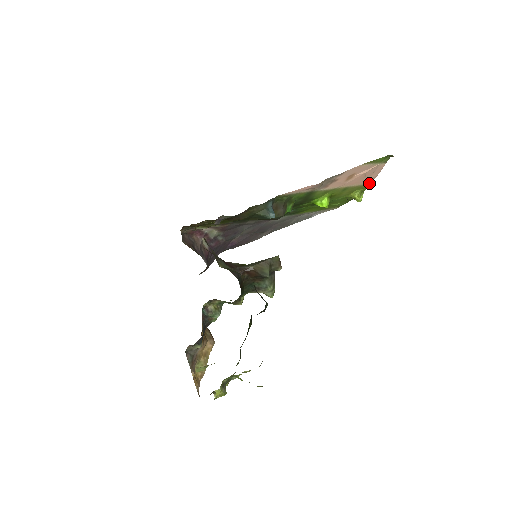
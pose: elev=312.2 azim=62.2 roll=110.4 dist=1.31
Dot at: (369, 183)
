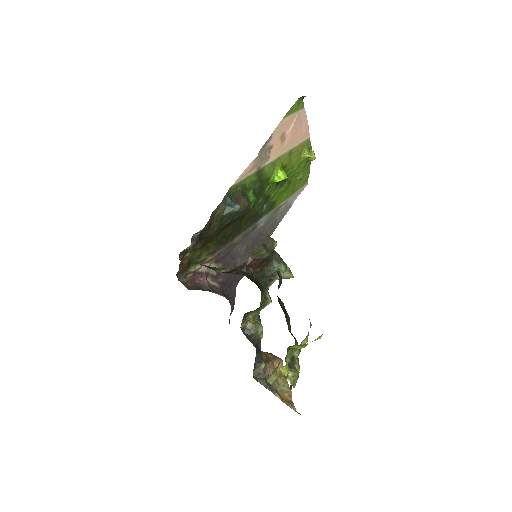
Dot at: (308, 137)
